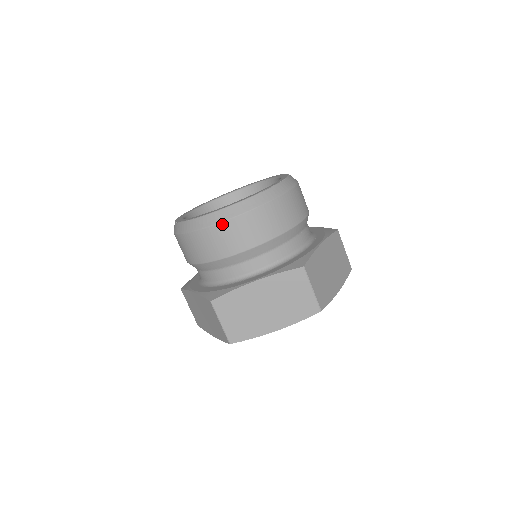
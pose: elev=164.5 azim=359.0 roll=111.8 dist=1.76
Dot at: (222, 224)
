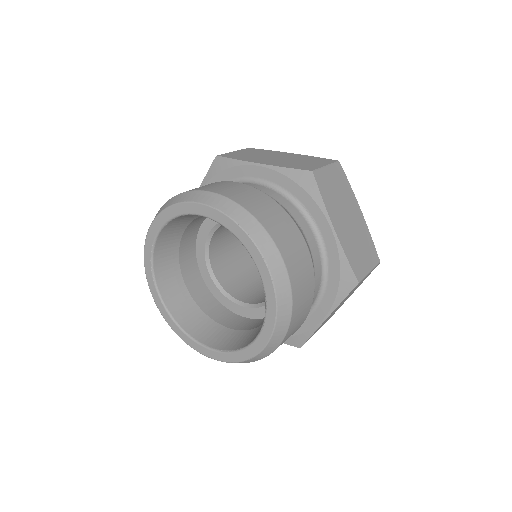
Dot at: occluded
